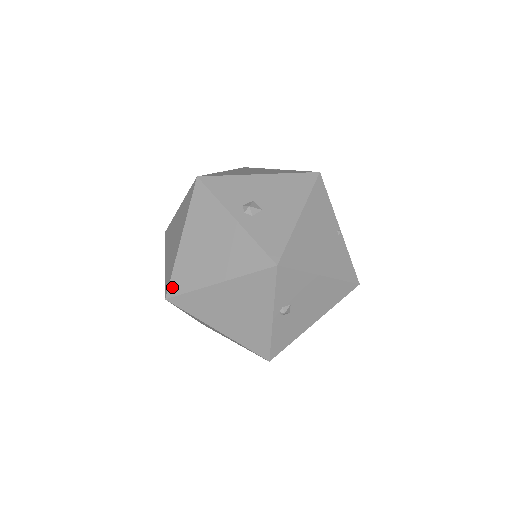
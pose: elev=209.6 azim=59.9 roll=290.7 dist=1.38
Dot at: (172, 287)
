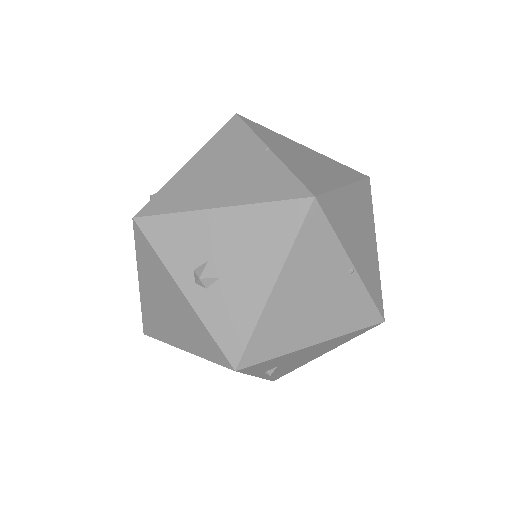
Dot at: (146, 327)
